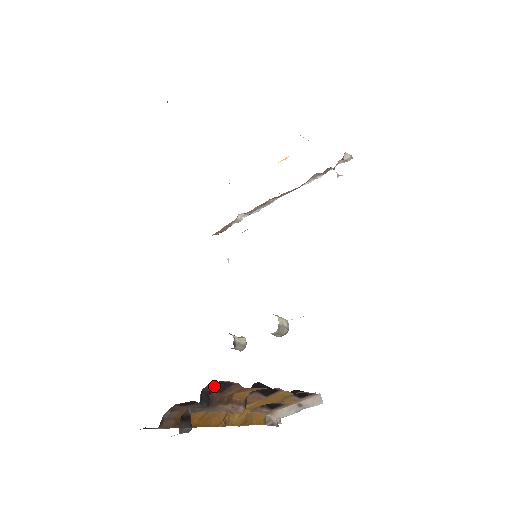
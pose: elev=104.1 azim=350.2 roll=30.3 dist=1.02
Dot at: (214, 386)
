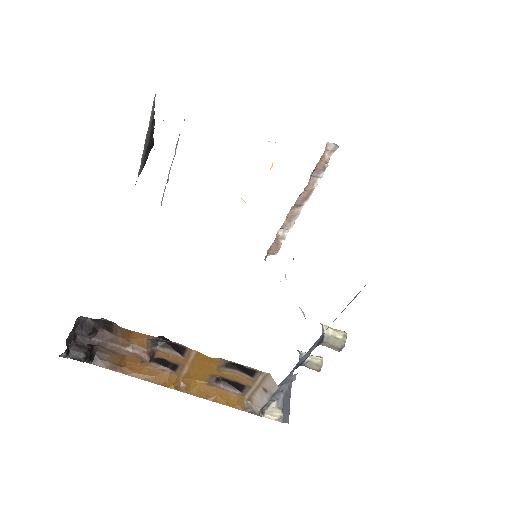
Dot at: (100, 323)
